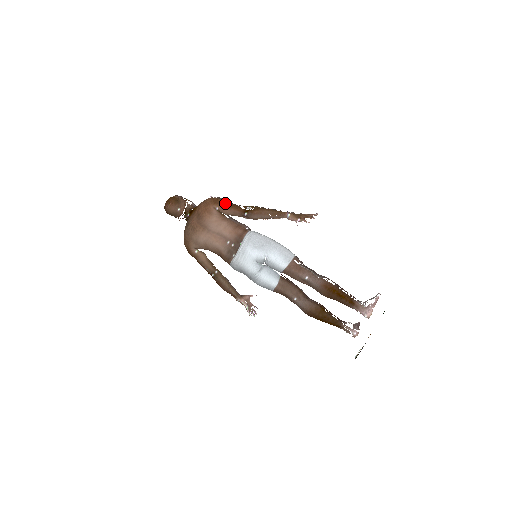
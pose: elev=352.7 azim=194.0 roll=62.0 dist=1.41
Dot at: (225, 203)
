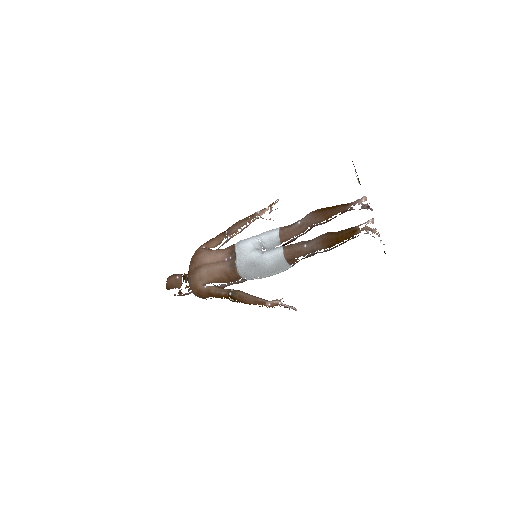
Dot at: (208, 241)
